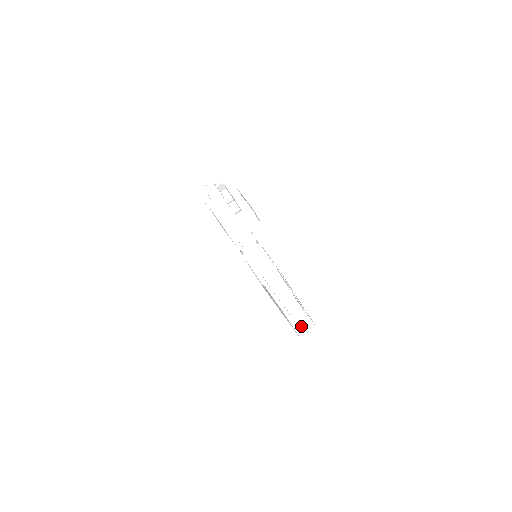
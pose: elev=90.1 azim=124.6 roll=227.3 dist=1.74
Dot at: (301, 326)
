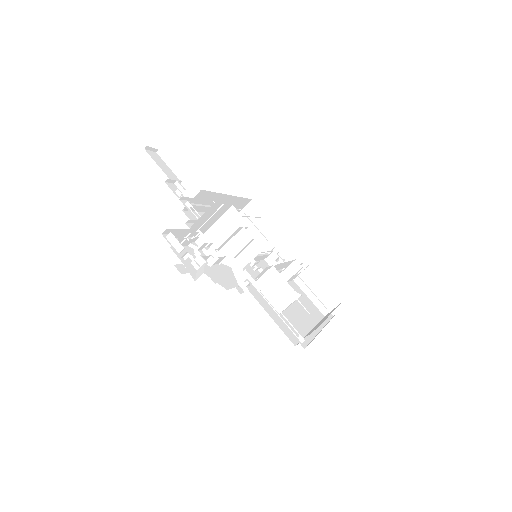
Dot at: occluded
